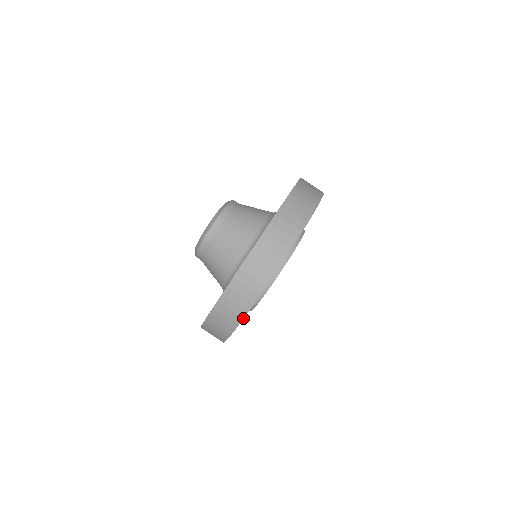
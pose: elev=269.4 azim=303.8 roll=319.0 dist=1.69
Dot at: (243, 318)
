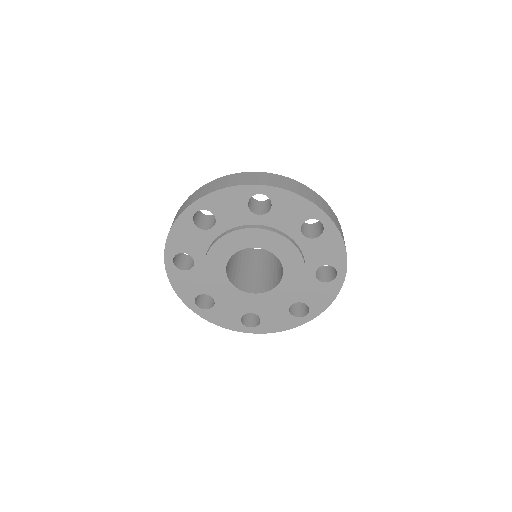
Dot at: (199, 198)
